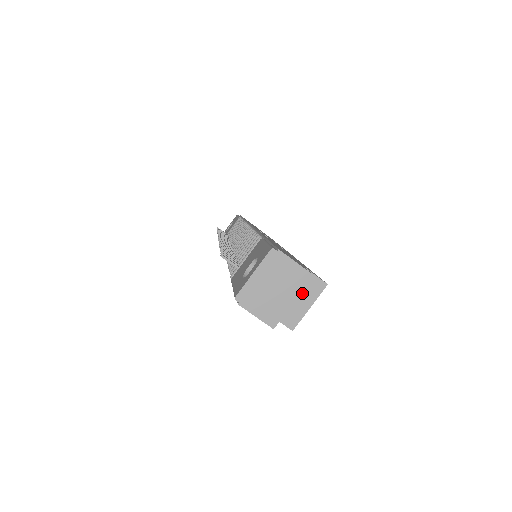
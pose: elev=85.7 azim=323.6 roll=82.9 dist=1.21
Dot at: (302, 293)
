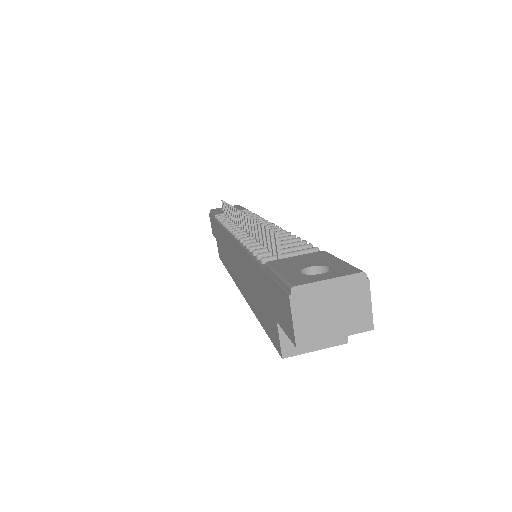
Dot at: occluded
